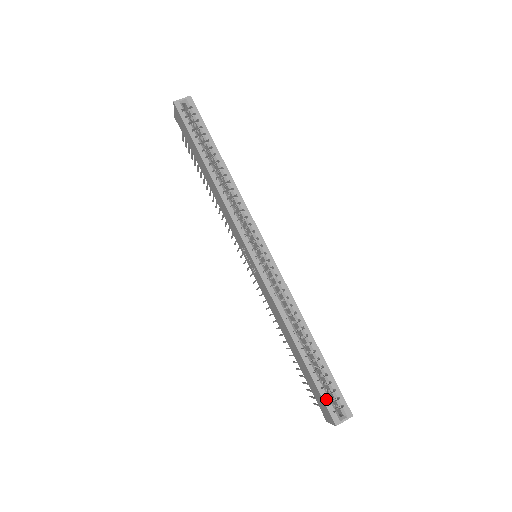
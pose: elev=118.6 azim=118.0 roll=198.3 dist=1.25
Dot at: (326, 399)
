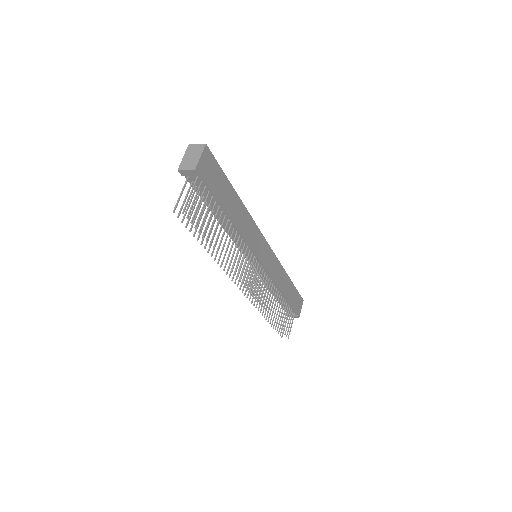
Dot at: occluded
